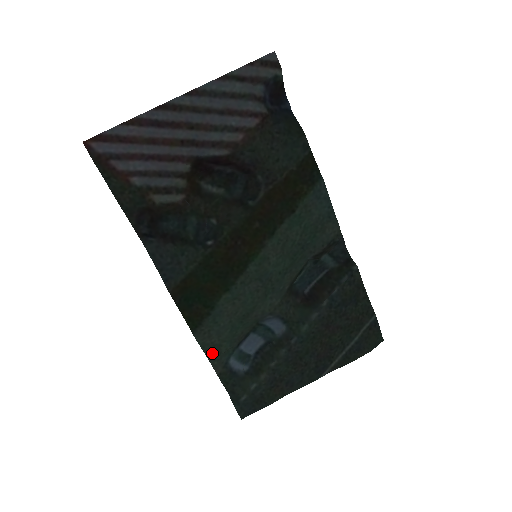
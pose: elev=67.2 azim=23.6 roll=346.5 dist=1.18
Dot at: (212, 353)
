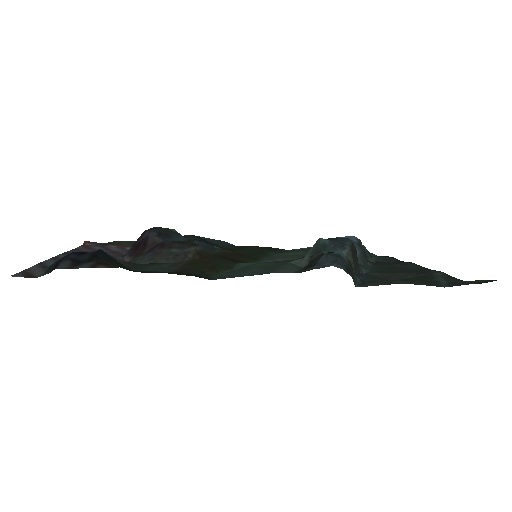
Dot at: occluded
